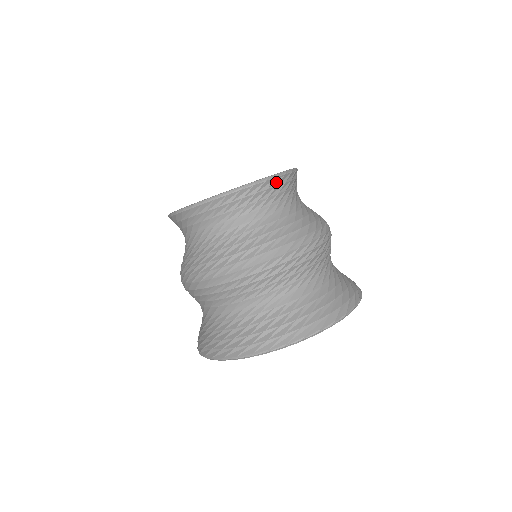
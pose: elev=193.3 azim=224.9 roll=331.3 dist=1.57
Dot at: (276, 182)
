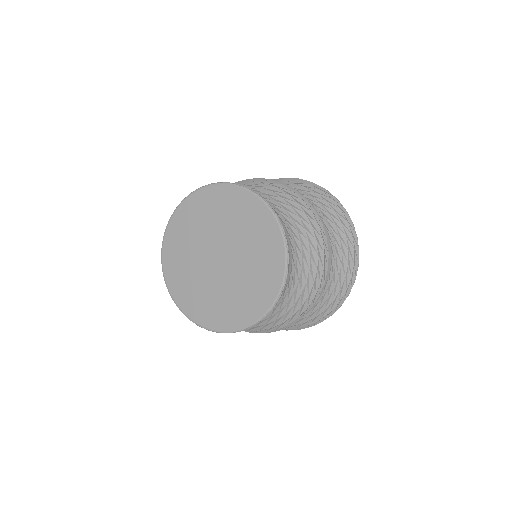
Dot at: occluded
